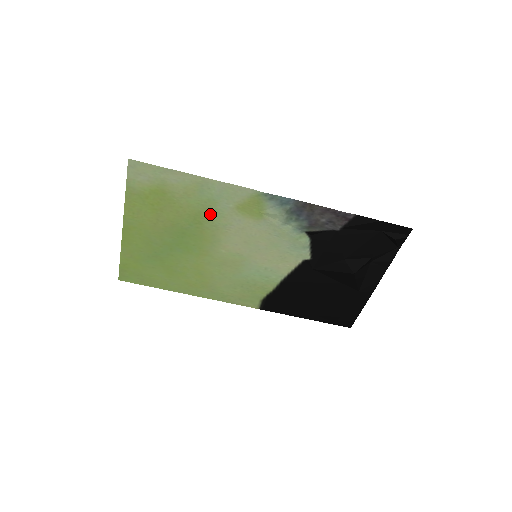
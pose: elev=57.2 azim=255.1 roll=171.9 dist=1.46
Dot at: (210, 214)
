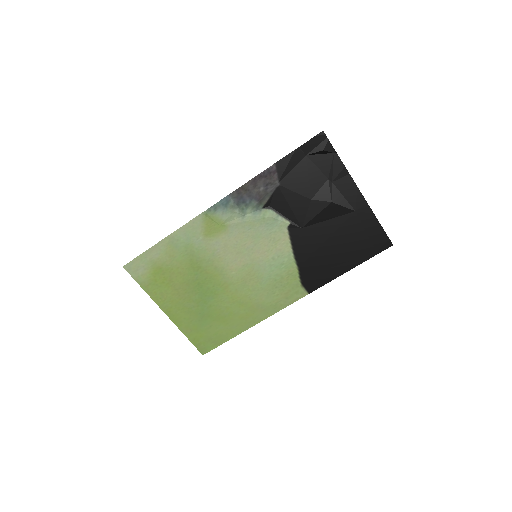
Dot at: (197, 256)
